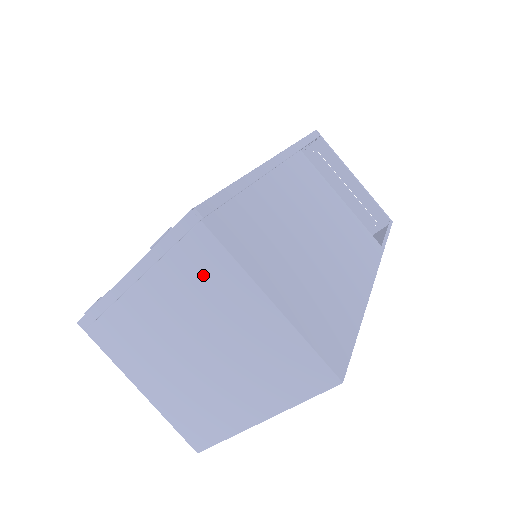
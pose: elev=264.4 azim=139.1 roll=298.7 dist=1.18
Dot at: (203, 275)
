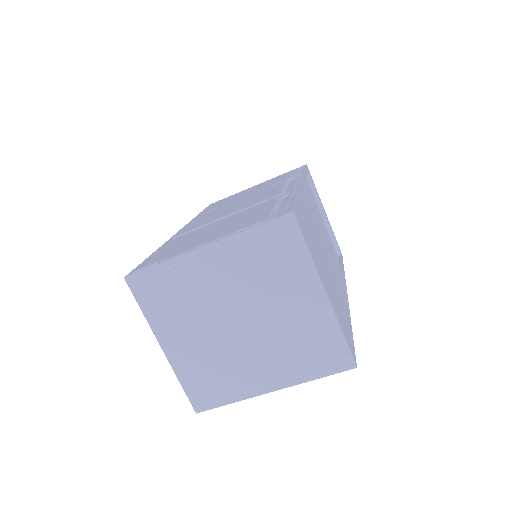
Dot at: (278, 264)
